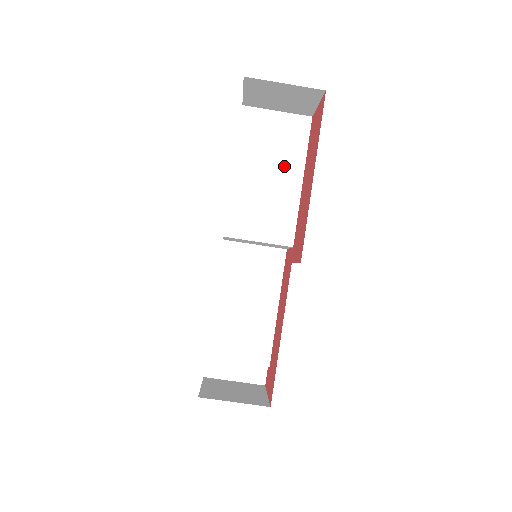
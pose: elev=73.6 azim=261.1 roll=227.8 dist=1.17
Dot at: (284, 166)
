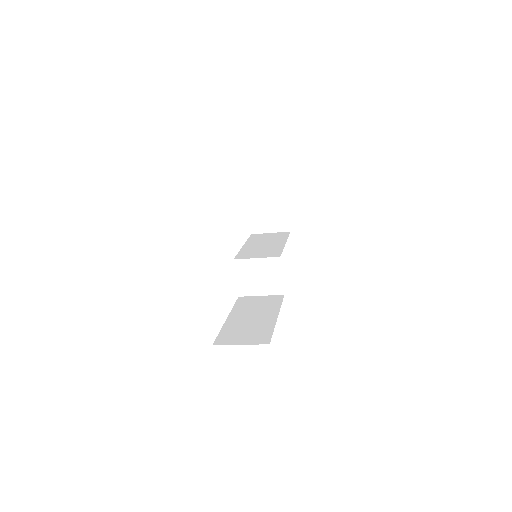
Dot at: occluded
